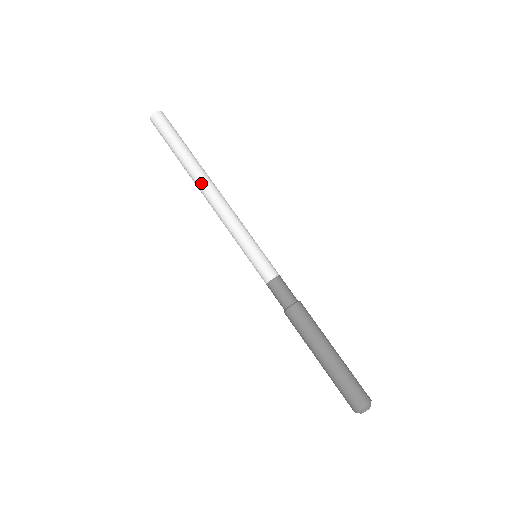
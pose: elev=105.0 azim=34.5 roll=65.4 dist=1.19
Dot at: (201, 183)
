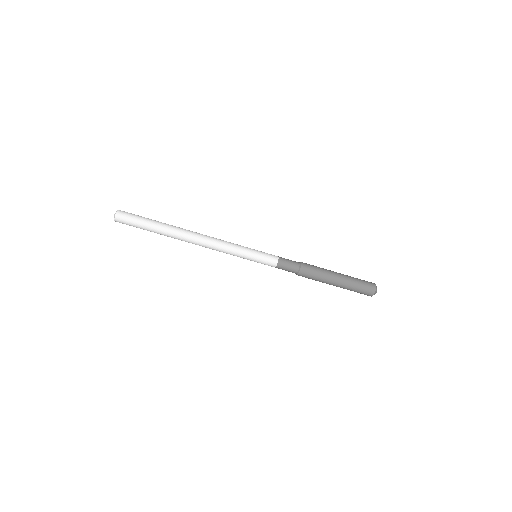
Dot at: (187, 241)
